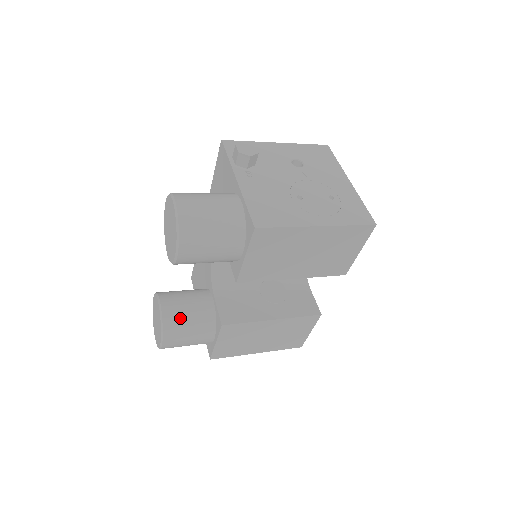
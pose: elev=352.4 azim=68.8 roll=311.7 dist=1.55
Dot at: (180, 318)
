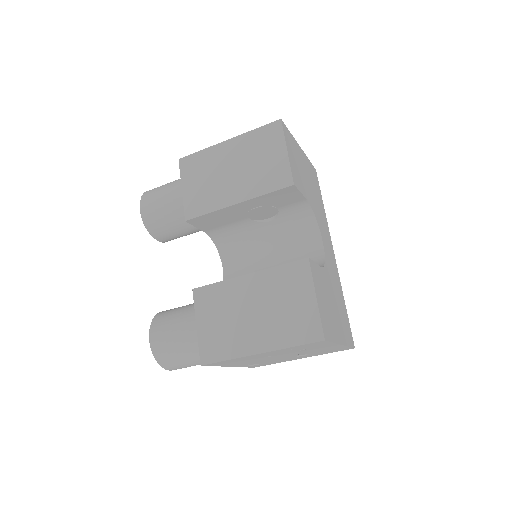
Dot at: (171, 311)
